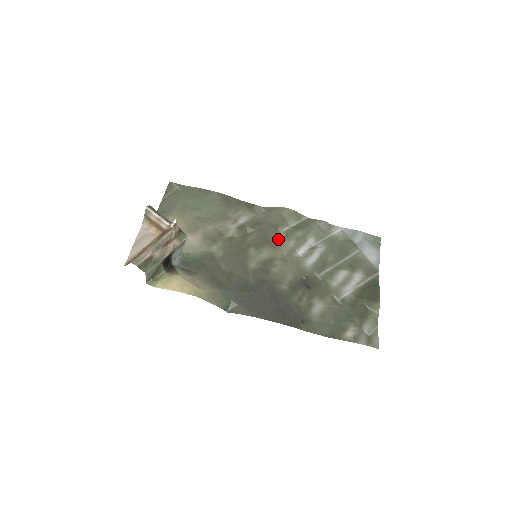
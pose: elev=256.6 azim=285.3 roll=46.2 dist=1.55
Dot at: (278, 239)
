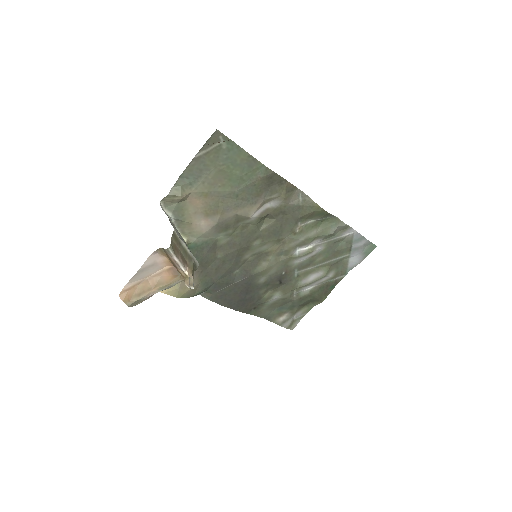
Dot at: (290, 235)
